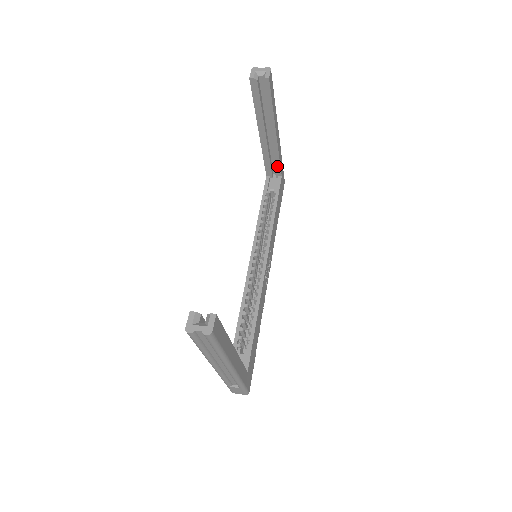
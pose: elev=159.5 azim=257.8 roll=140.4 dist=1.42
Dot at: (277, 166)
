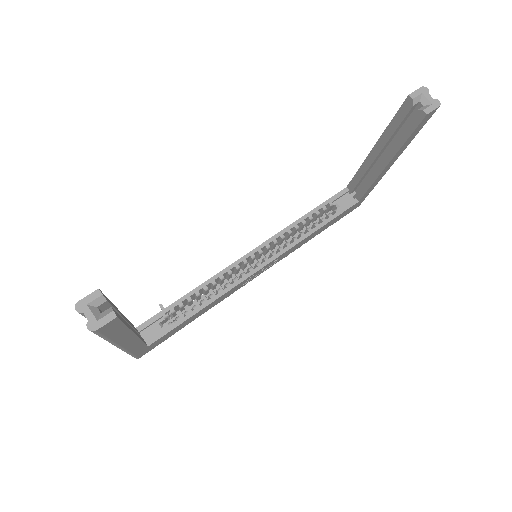
Dot at: (362, 190)
